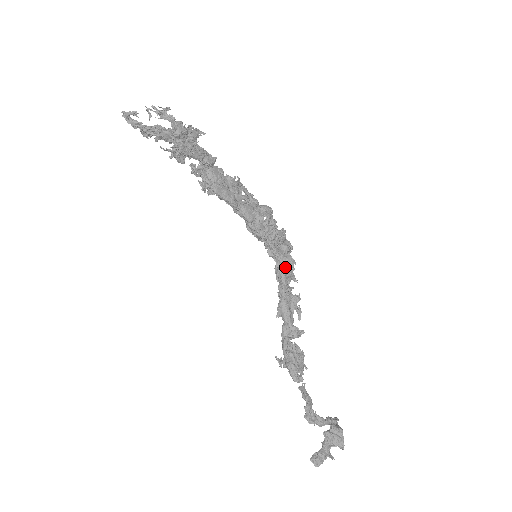
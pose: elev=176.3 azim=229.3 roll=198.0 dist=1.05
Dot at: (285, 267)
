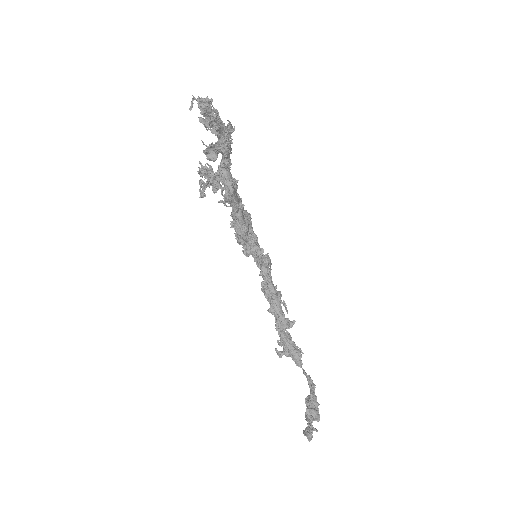
Dot at: (268, 267)
